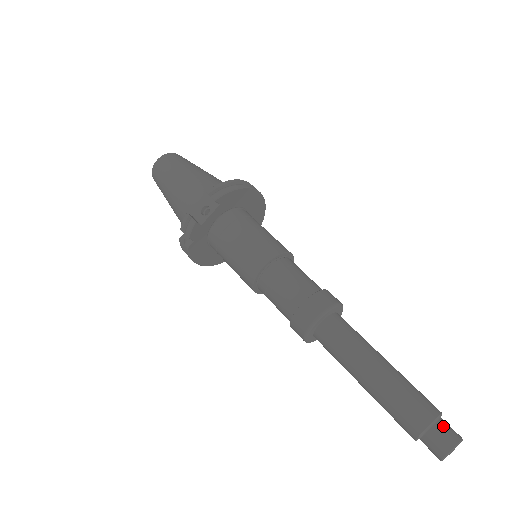
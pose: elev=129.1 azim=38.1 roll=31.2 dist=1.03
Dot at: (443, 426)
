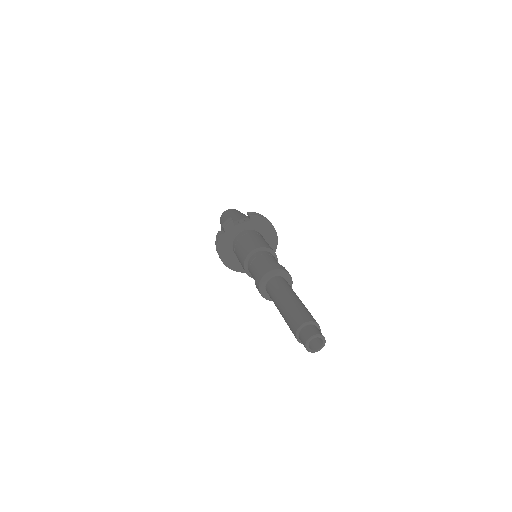
Dot at: (317, 328)
